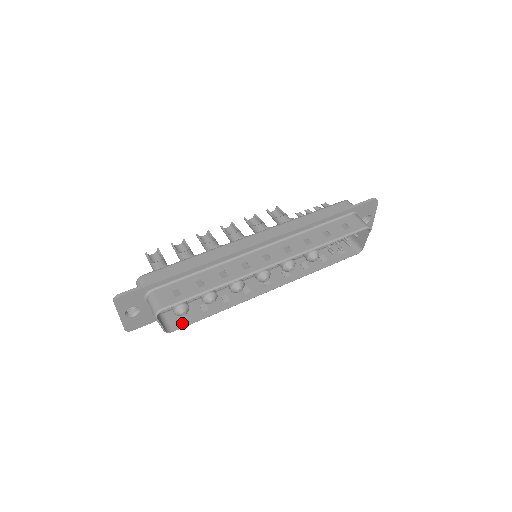
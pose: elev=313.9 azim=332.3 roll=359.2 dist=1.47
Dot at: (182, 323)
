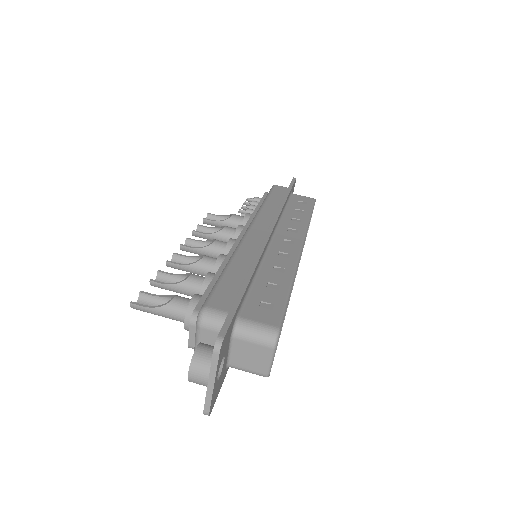
Dot at: occluded
